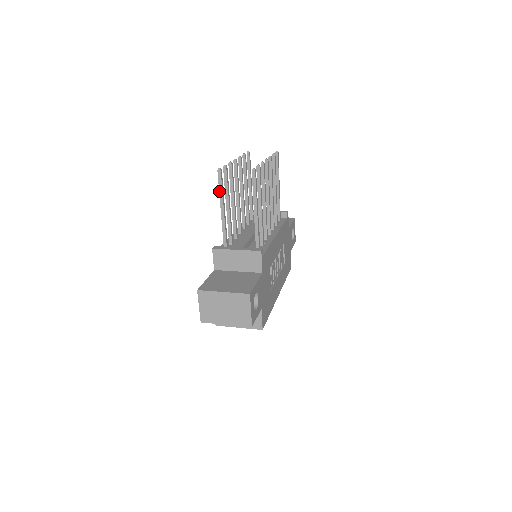
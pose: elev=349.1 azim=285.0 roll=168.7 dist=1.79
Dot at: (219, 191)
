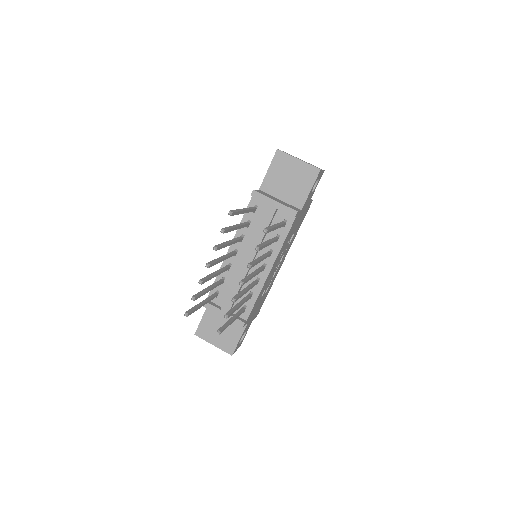
Dot at: occluded
